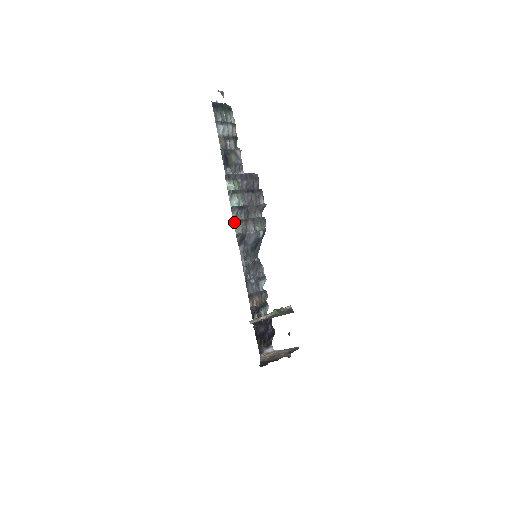
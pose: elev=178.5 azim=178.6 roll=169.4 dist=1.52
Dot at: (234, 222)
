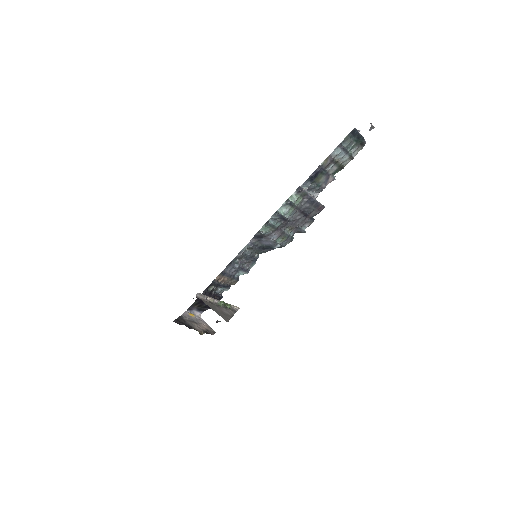
Dot at: (267, 222)
